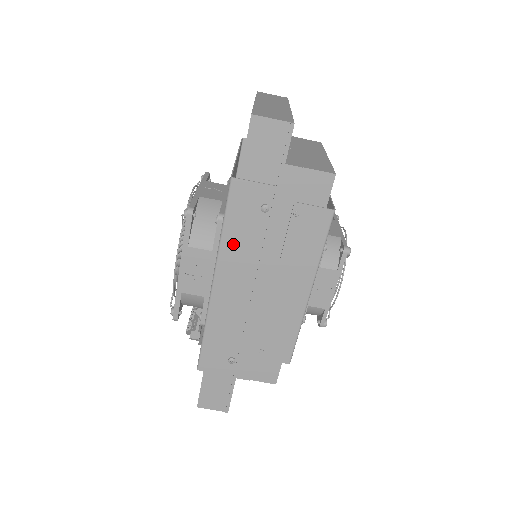
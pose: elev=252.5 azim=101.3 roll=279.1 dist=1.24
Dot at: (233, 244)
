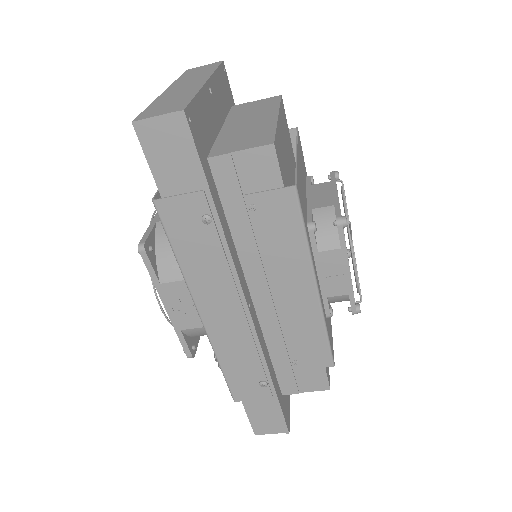
Dot at: (196, 269)
